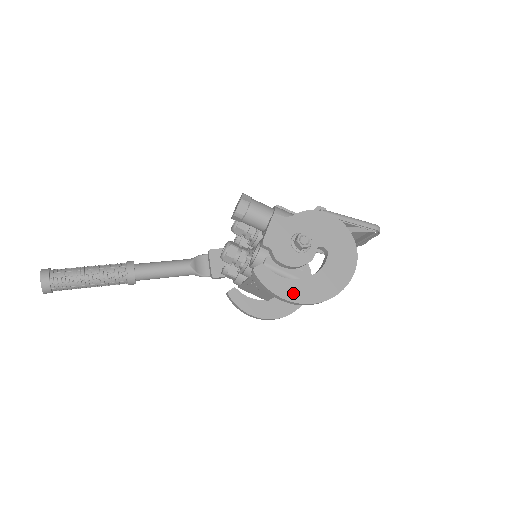
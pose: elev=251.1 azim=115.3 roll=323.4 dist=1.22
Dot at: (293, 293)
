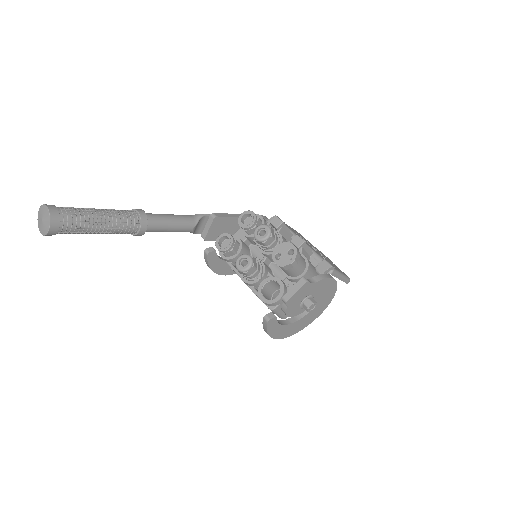
Dot at: (278, 333)
